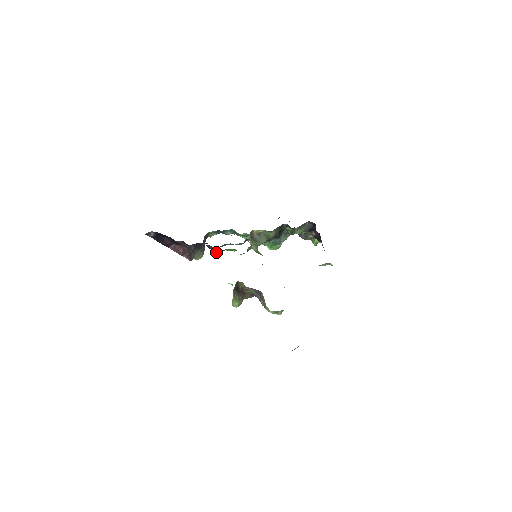
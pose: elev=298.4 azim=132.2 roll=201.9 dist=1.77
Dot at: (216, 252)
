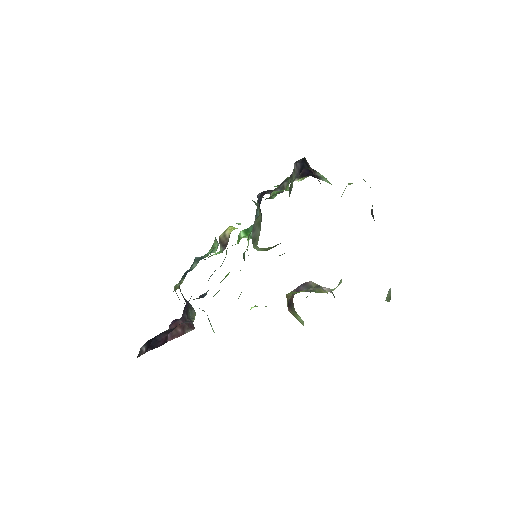
Dot at: (215, 294)
